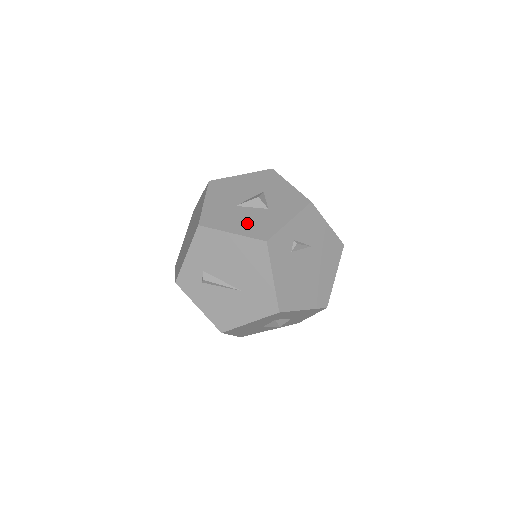
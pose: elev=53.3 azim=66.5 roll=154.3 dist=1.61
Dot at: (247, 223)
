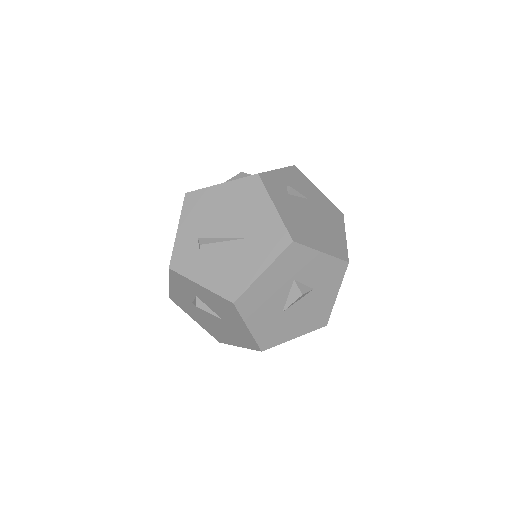
Dot at: occluded
